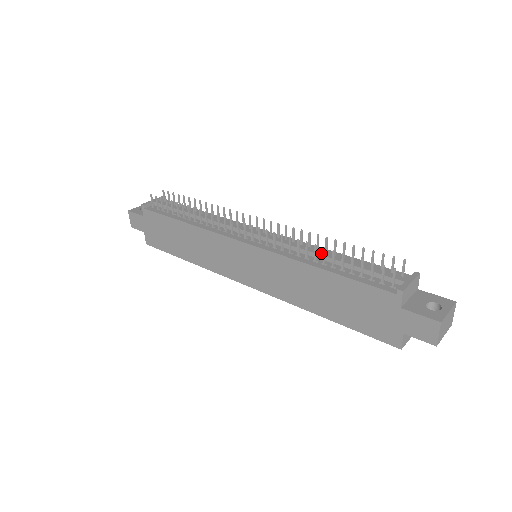
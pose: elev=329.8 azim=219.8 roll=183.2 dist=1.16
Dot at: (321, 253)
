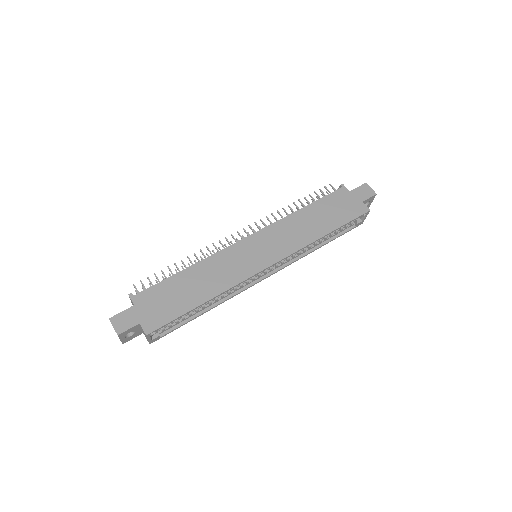
Dot at: occluded
